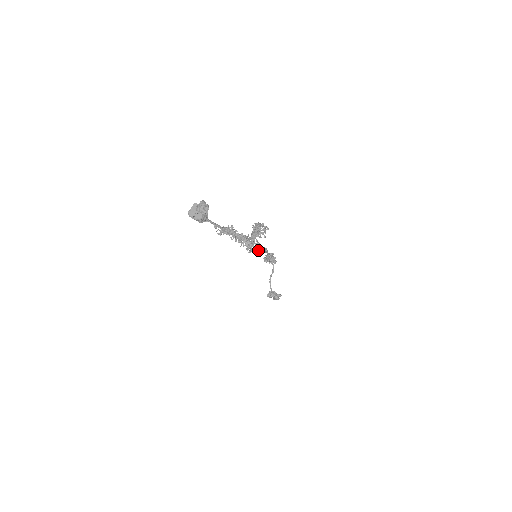
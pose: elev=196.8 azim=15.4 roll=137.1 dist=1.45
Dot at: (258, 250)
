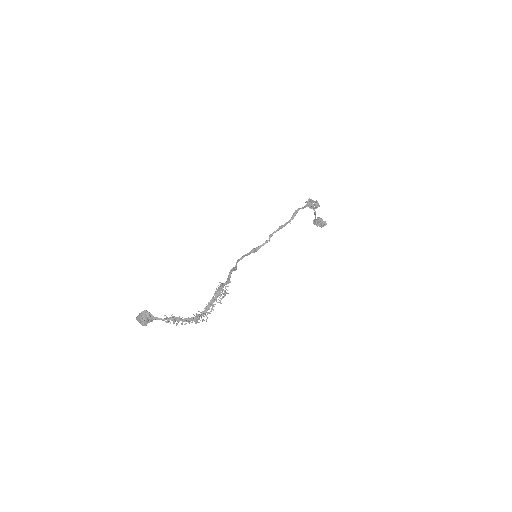
Dot at: (270, 236)
